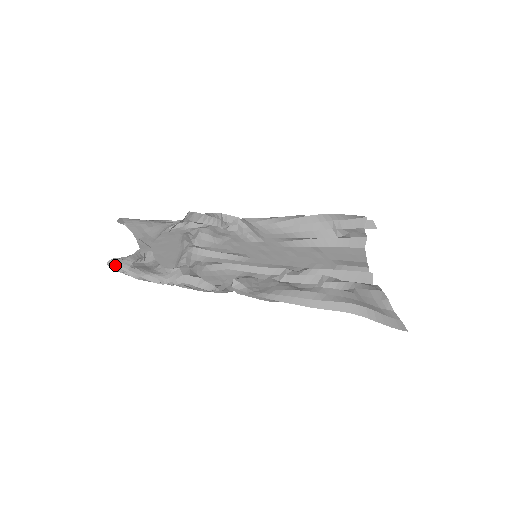
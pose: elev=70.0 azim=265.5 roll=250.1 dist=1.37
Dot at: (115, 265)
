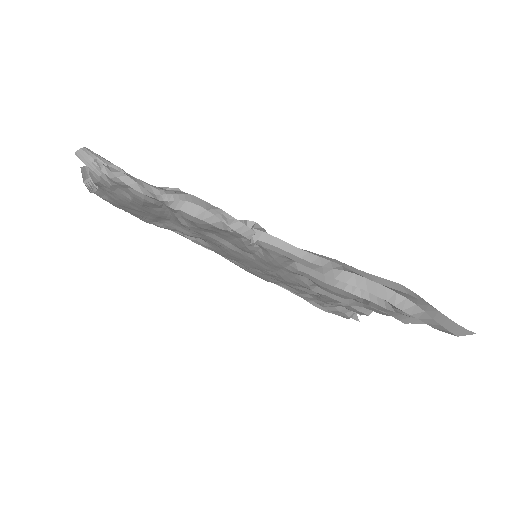
Dot at: (93, 153)
